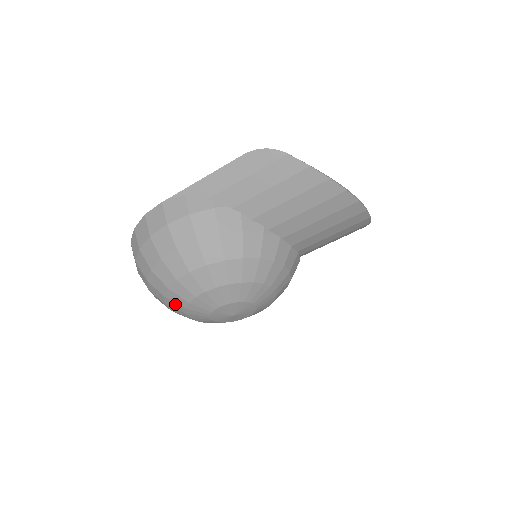
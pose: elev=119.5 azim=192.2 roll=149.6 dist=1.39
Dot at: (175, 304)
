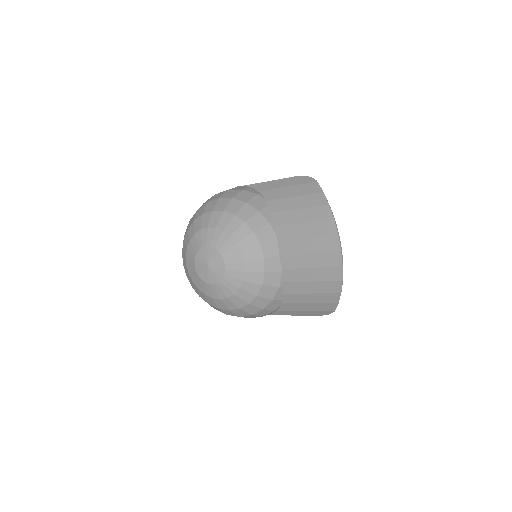
Dot at: (188, 237)
